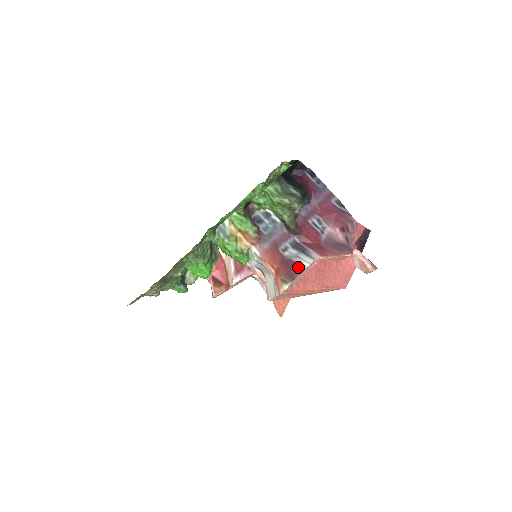
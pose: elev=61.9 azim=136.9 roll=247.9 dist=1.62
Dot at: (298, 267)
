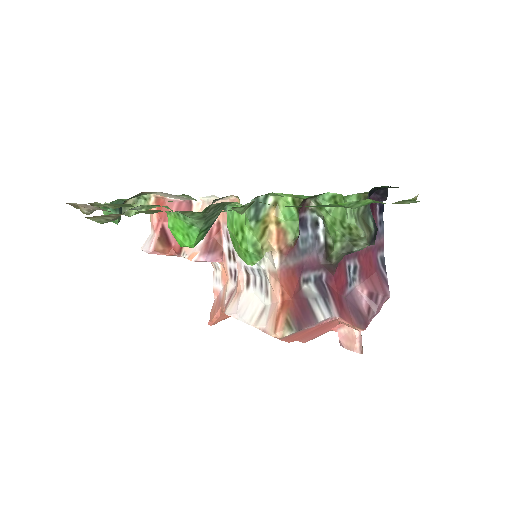
Dot at: (311, 315)
